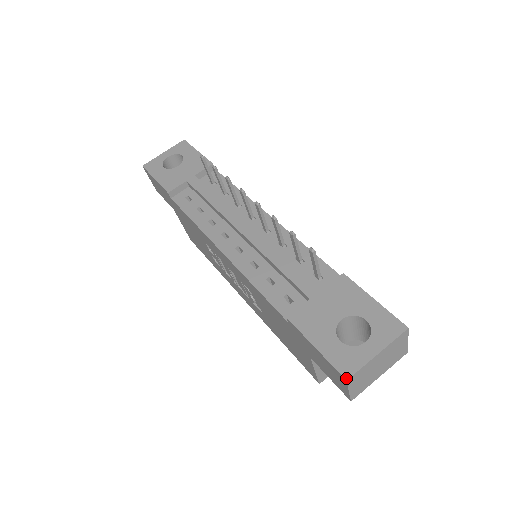
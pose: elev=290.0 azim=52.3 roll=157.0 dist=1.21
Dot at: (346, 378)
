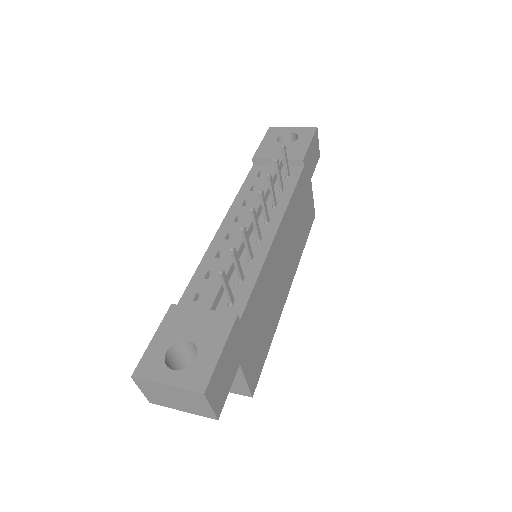
Dot at: (133, 375)
